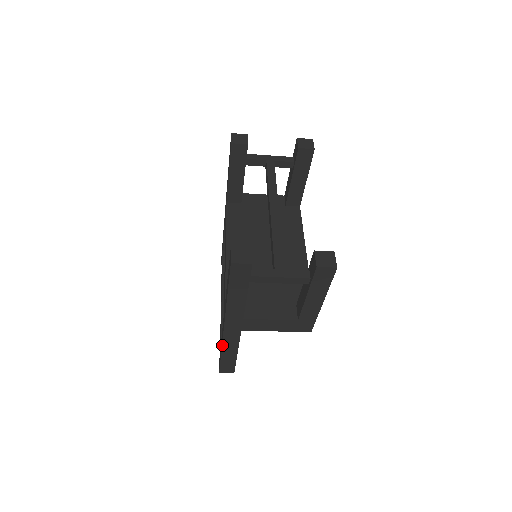
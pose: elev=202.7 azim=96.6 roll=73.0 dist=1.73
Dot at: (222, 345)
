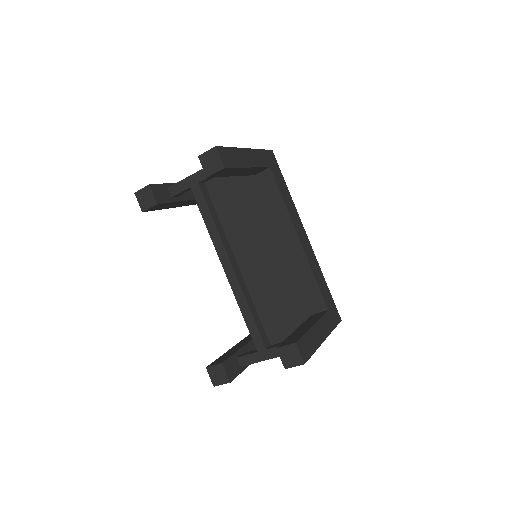
Dot at: occluded
